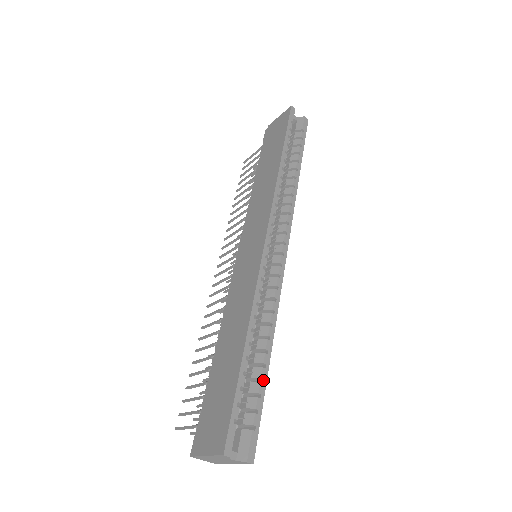
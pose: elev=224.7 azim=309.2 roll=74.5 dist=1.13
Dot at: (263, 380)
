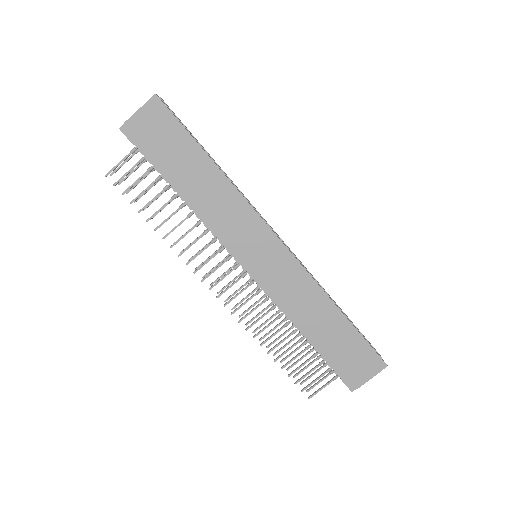
Dot at: (349, 319)
